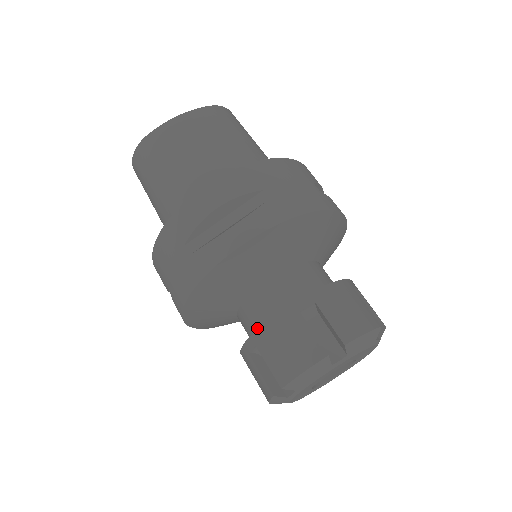
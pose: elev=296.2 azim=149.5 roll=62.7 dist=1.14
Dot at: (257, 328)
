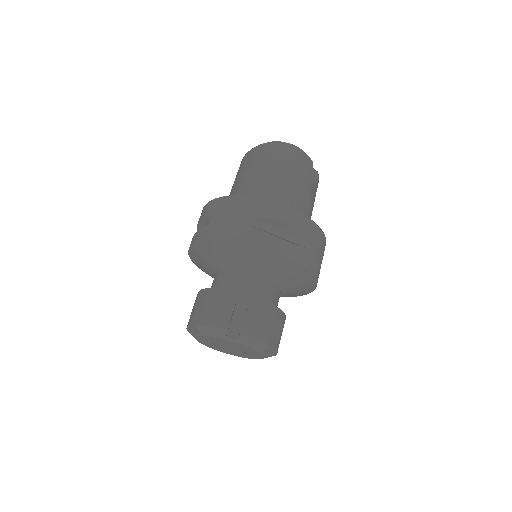
Dot at: occluded
